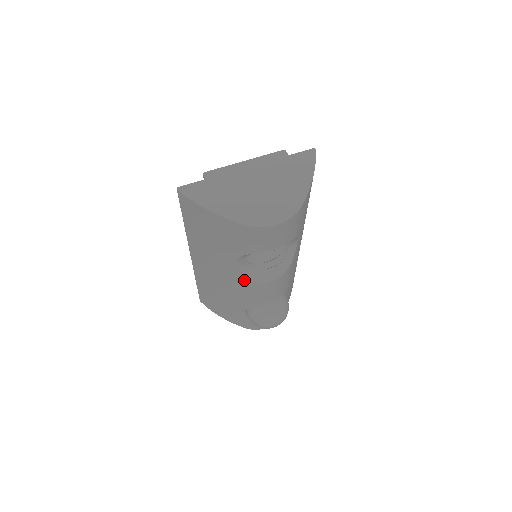
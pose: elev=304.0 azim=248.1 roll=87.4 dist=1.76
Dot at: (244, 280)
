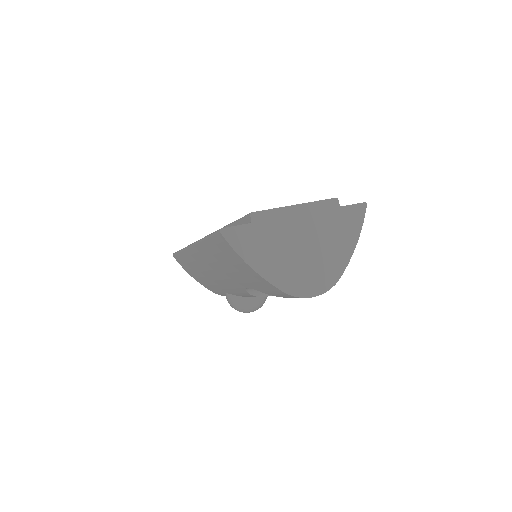
Dot at: (245, 292)
